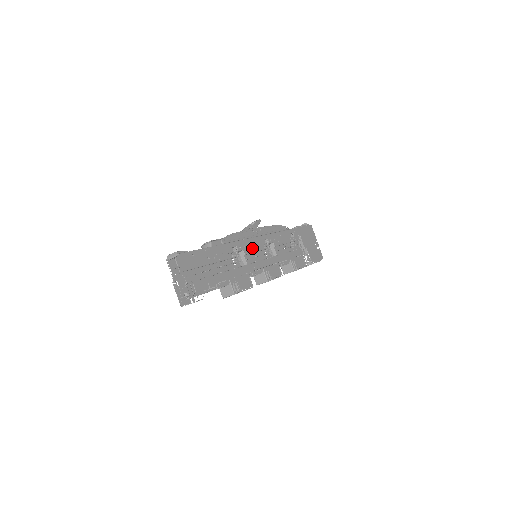
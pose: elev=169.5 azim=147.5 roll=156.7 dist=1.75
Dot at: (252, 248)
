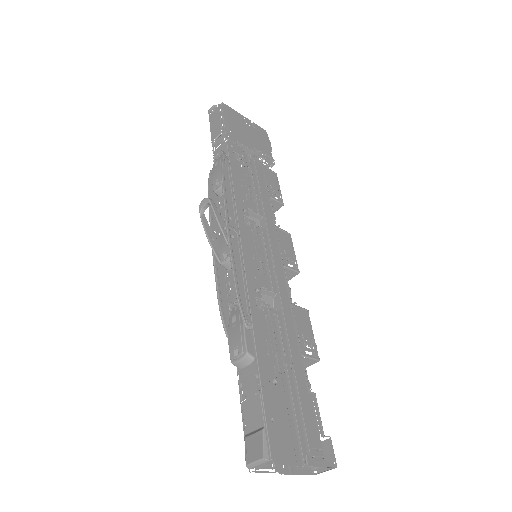
Dot at: (257, 263)
